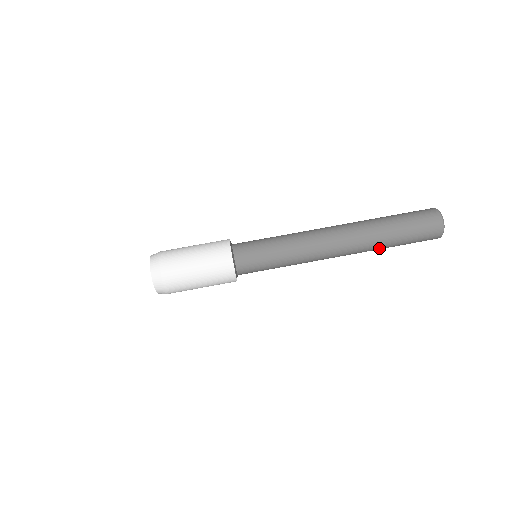
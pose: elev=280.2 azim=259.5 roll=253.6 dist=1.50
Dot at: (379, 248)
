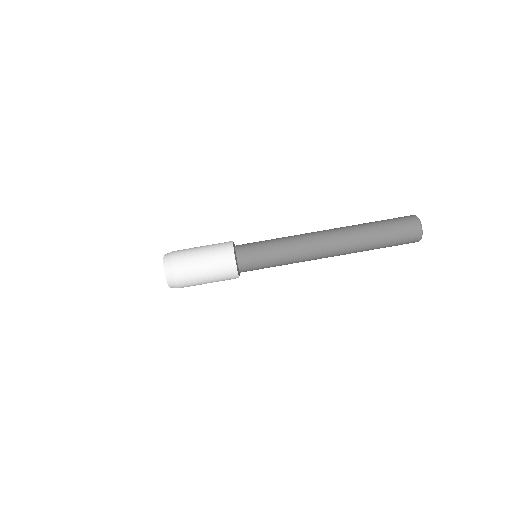
Dot at: (365, 245)
